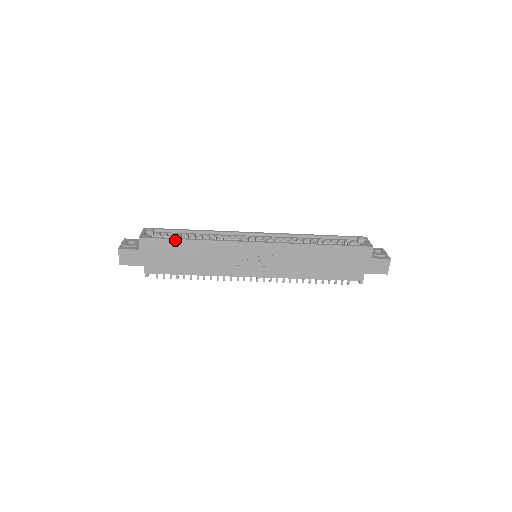
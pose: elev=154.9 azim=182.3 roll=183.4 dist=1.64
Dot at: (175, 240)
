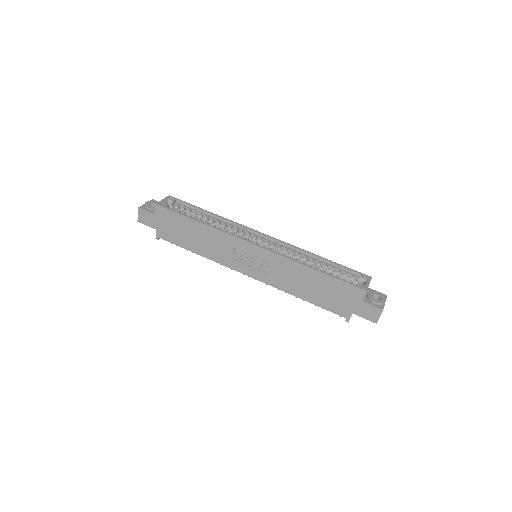
Dot at: (184, 216)
